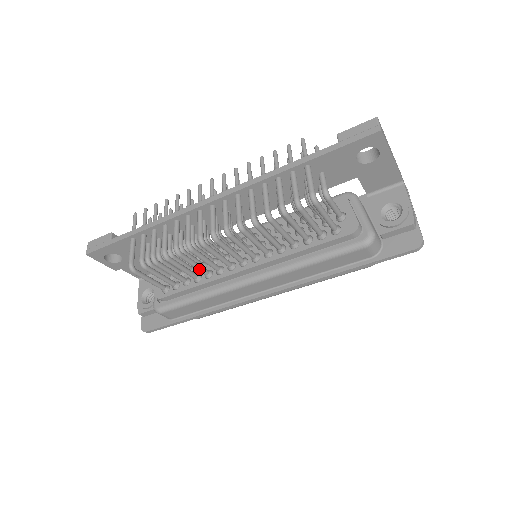
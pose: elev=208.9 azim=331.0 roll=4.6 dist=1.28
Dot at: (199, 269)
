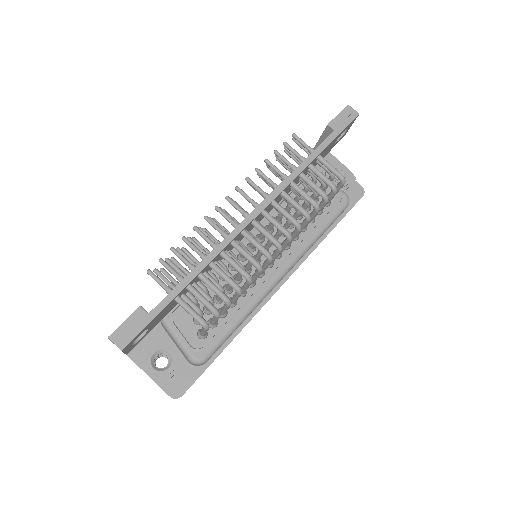
Dot at: occluded
